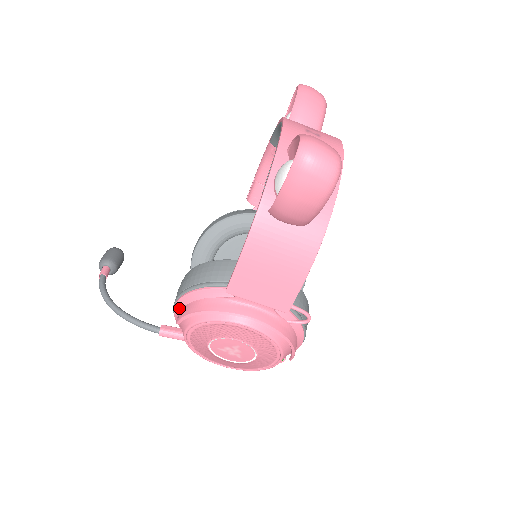
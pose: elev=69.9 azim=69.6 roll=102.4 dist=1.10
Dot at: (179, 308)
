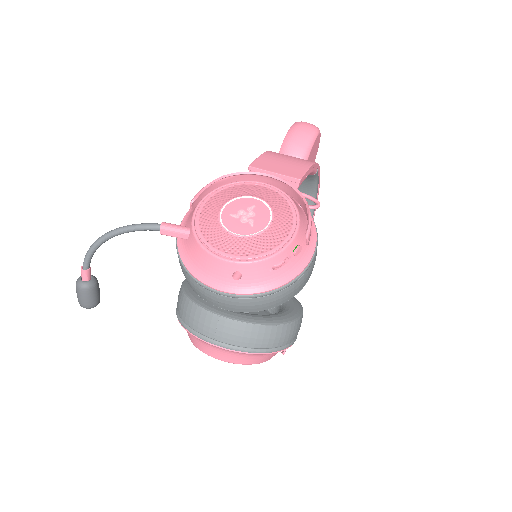
Dot at: (192, 209)
